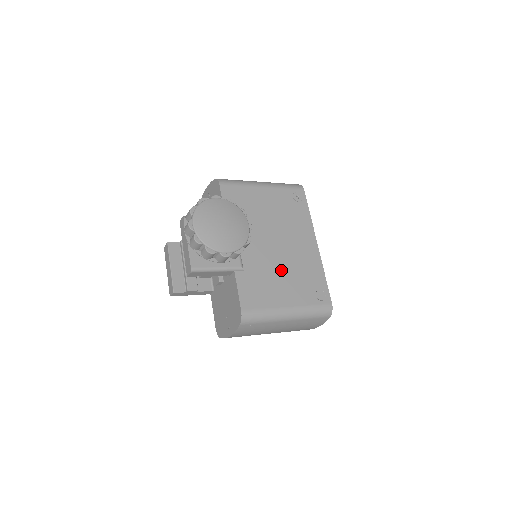
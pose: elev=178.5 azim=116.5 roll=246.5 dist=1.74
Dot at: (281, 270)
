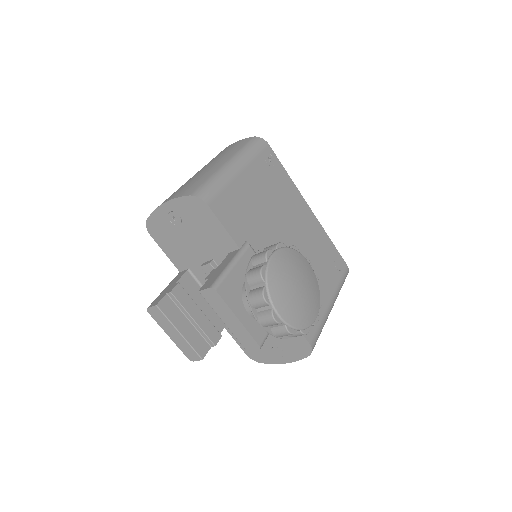
Dot at: occluded
